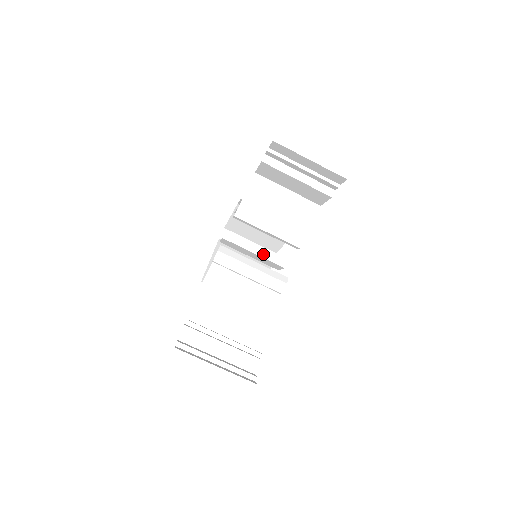
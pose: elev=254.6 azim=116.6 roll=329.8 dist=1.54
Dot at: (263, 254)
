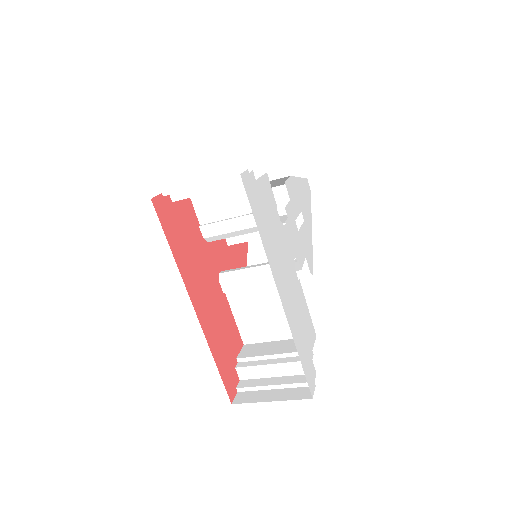
Dot at: occluded
